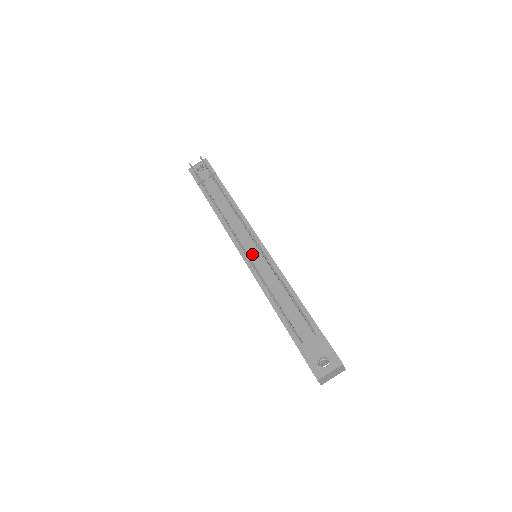
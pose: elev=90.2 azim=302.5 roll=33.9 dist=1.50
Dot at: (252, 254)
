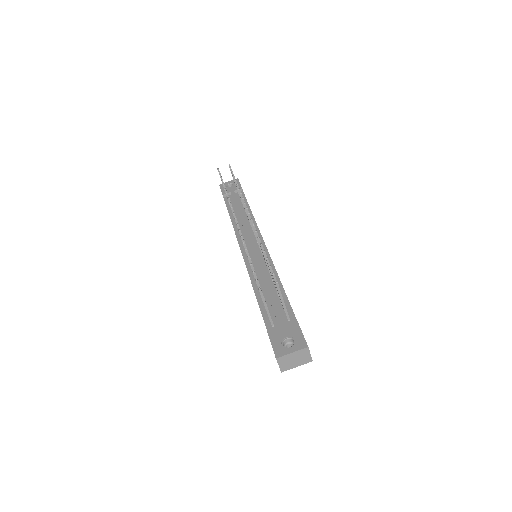
Dot at: (251, 248)
